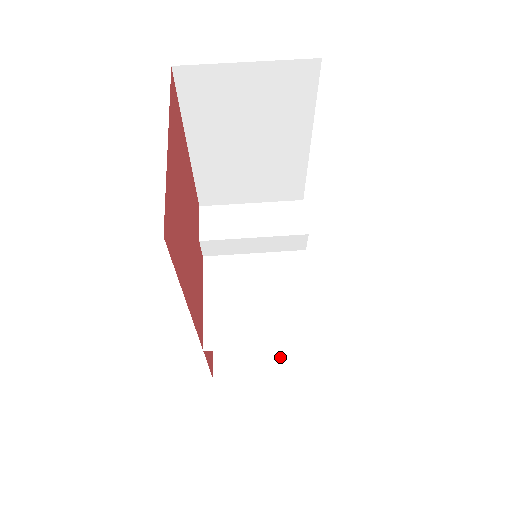
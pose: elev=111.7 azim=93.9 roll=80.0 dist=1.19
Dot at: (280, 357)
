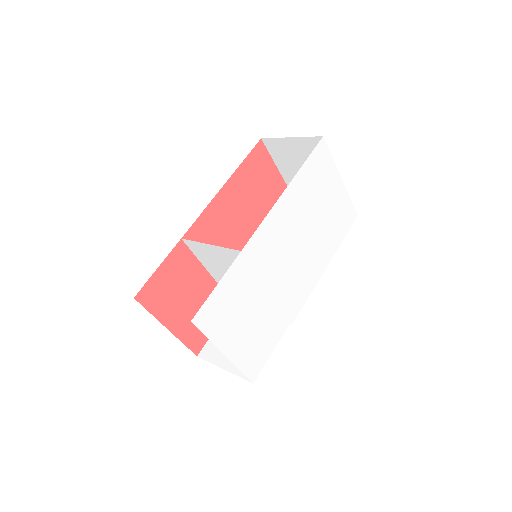
Dot at: occluded
